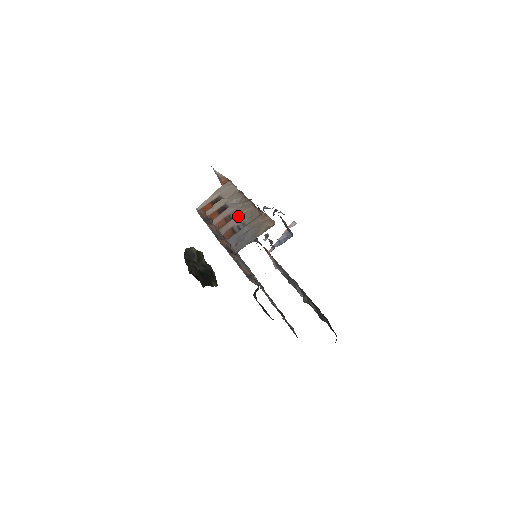
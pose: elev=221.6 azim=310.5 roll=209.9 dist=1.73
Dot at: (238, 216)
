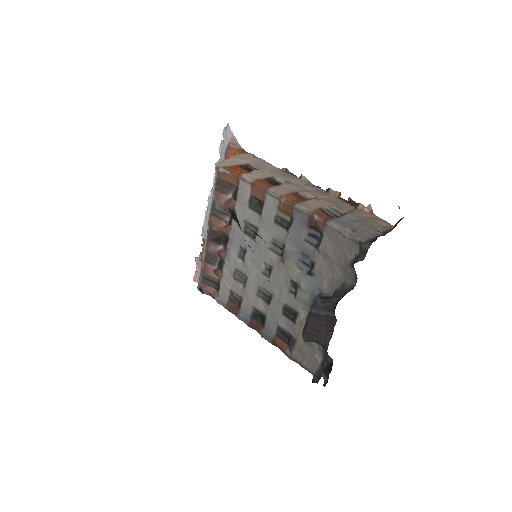
Dot at: (319, 198)
